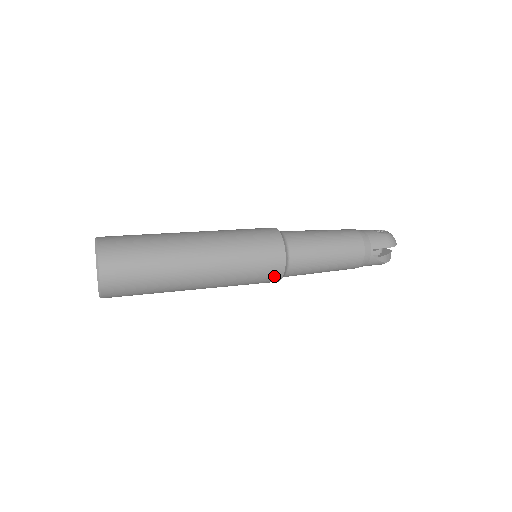
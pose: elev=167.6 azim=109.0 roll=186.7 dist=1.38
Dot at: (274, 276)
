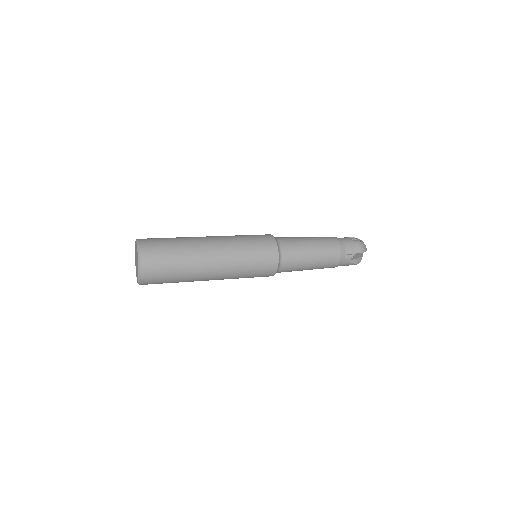
Dot at: (269, 273)
